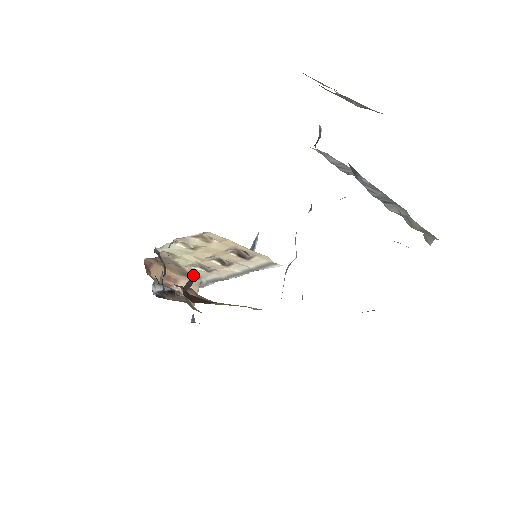
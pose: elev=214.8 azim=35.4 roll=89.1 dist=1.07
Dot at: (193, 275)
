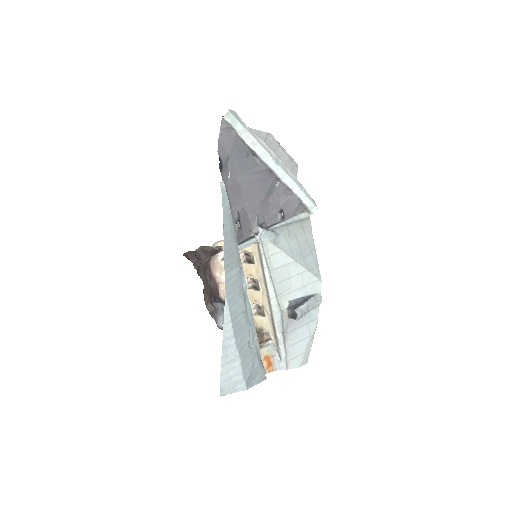
Dot at: (262, 331)
